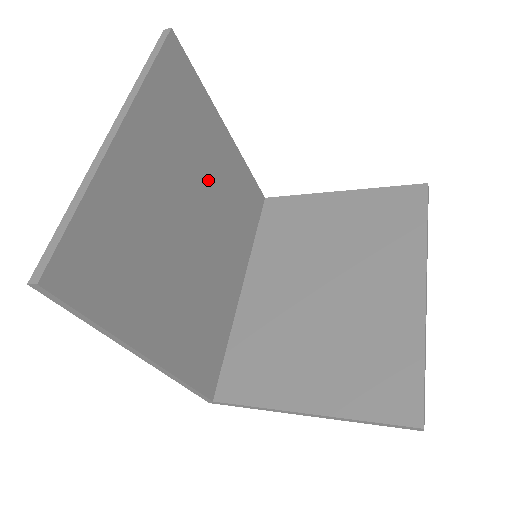
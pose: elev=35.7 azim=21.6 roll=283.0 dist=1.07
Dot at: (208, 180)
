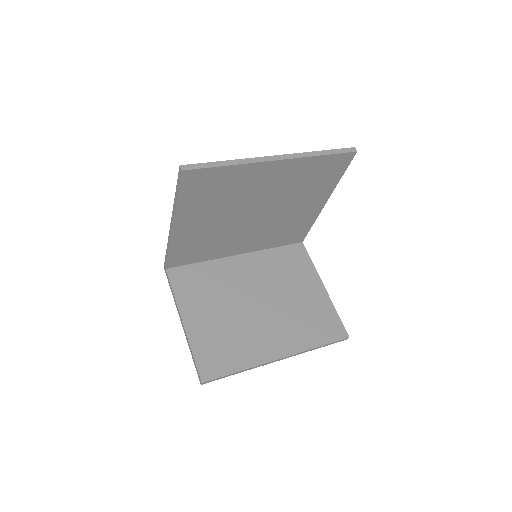
Dot at: (287, 208)
